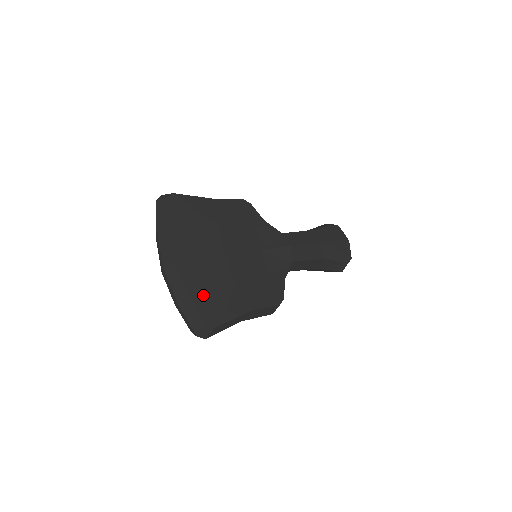
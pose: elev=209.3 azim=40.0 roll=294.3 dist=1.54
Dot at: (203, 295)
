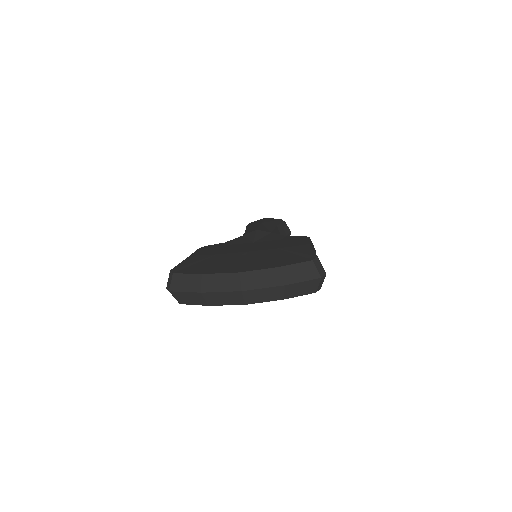
Dot at: (282, 261)
